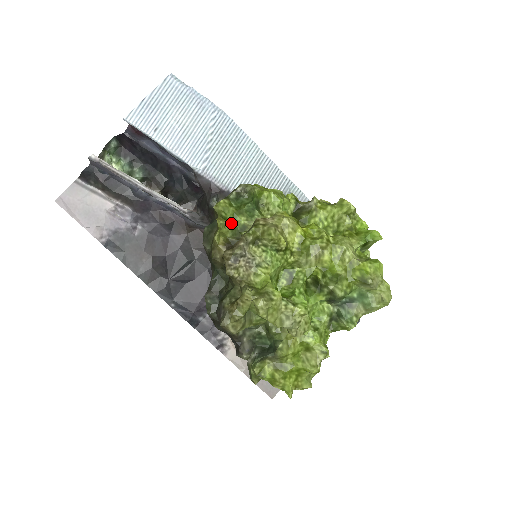
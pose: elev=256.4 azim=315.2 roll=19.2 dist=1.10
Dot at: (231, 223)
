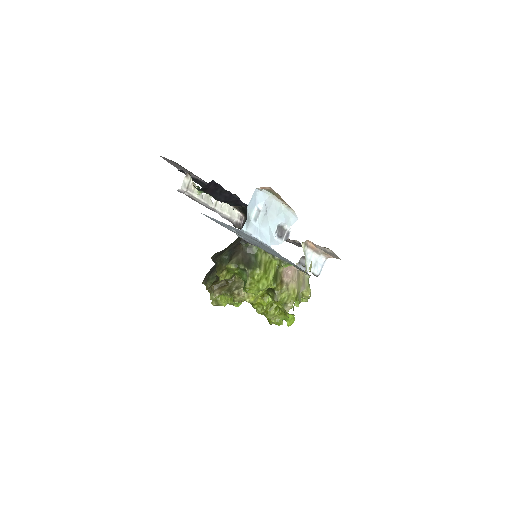
Dot at: occluded
